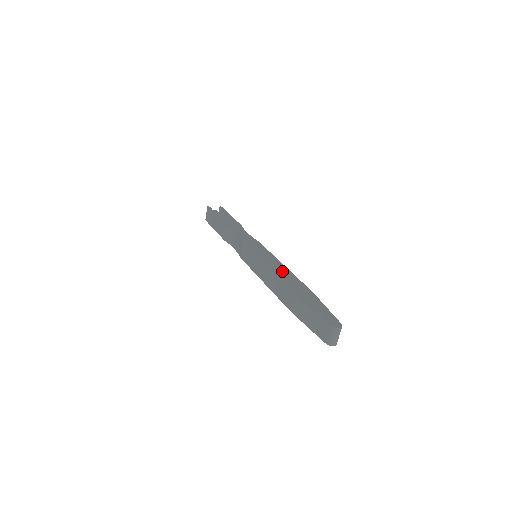
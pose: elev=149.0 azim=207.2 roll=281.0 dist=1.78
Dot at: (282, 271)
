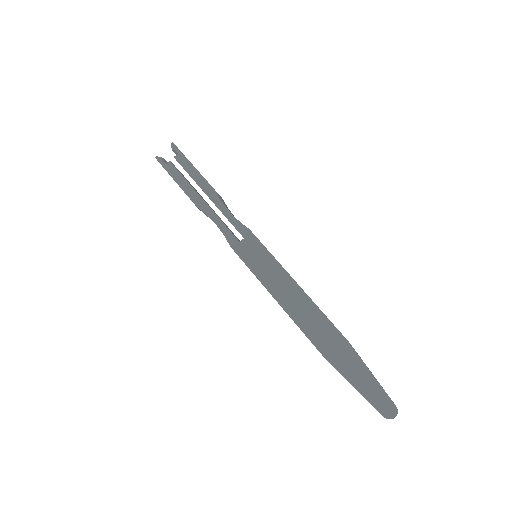
Dot at: (298, 304)
